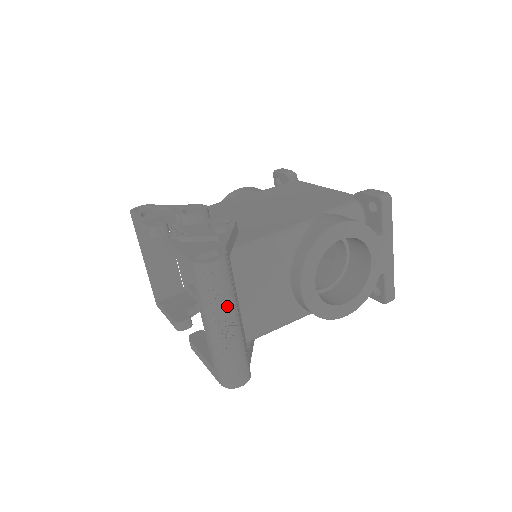
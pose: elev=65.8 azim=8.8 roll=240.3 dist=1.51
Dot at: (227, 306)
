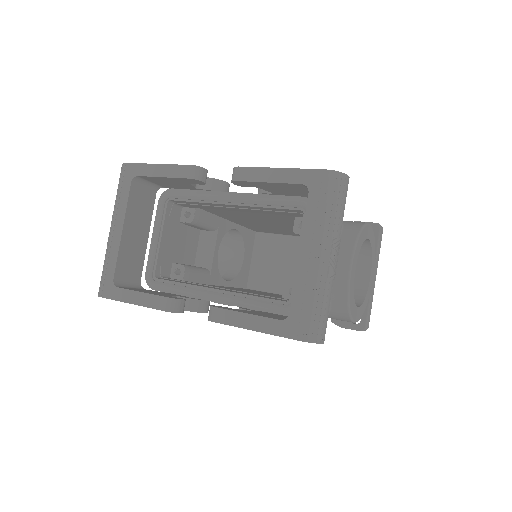
Dot at: (340, 232)
